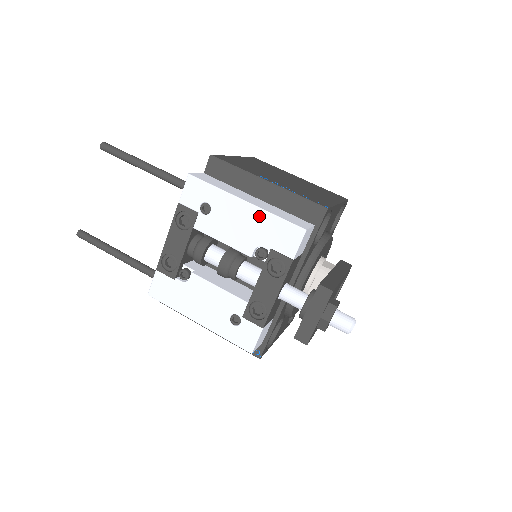
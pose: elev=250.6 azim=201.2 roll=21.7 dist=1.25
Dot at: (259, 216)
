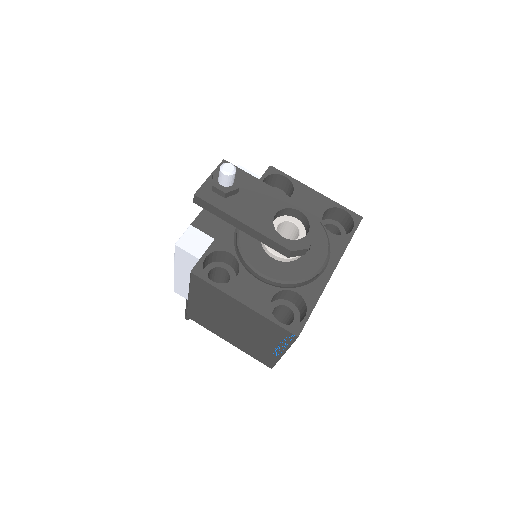
Dot at: occluded
